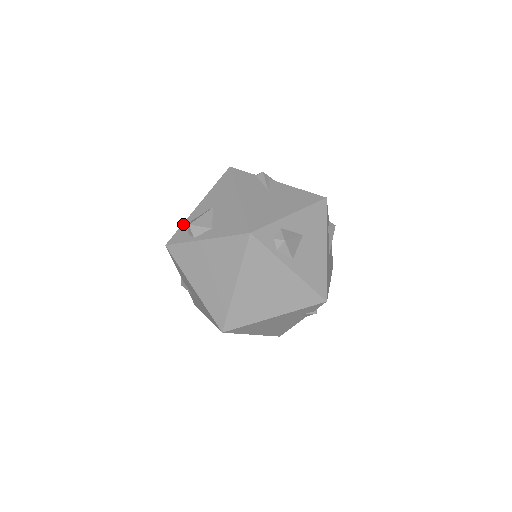
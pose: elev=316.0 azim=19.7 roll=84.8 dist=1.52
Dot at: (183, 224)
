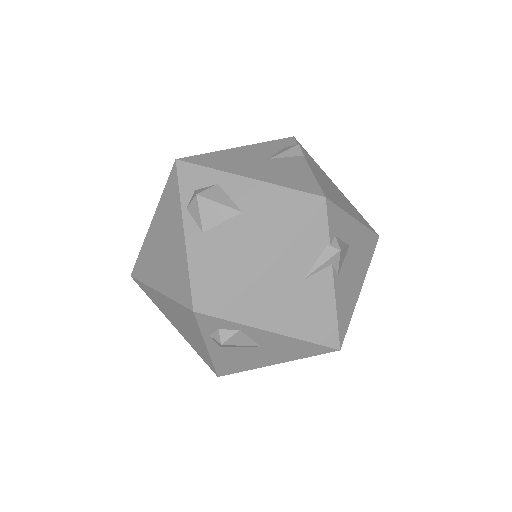
Dot at: (211, 170)
